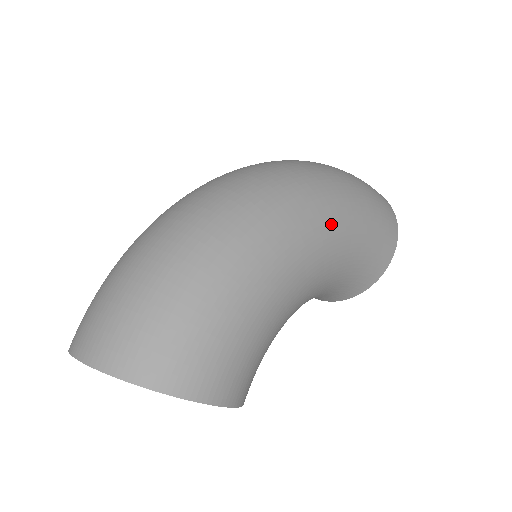
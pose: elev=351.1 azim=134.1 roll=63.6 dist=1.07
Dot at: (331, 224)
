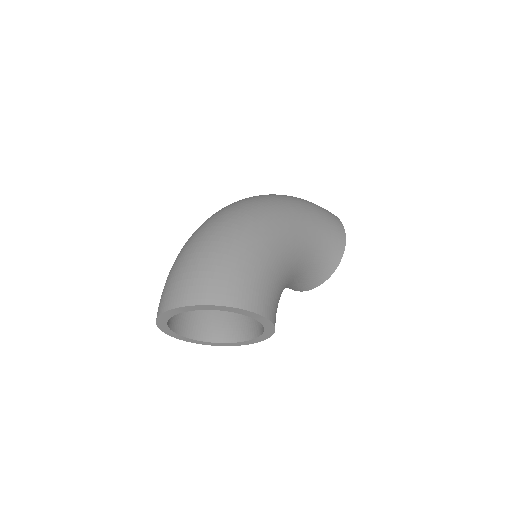
Dot at: (295, 217)
